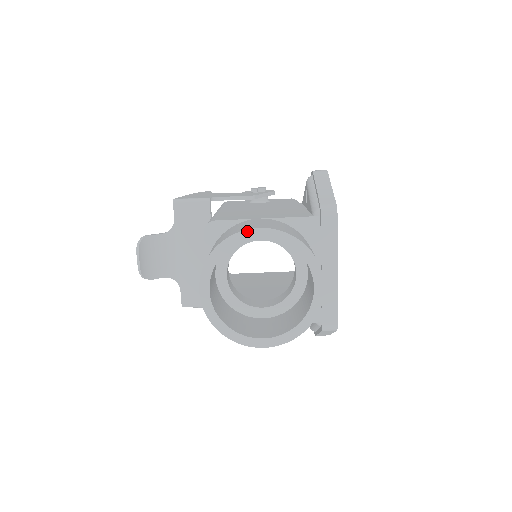
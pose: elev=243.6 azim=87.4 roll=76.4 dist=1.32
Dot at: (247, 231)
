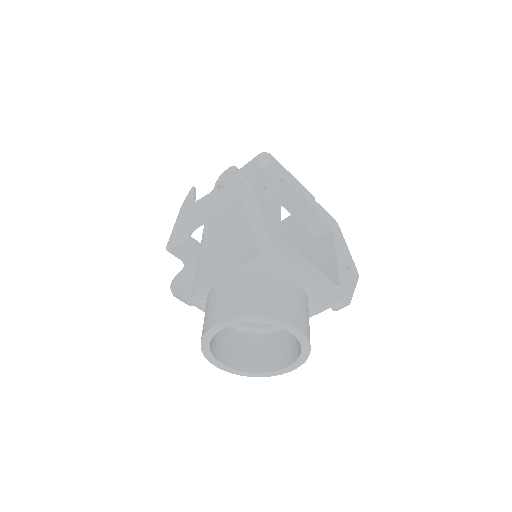
Dot at: (210, 330)
